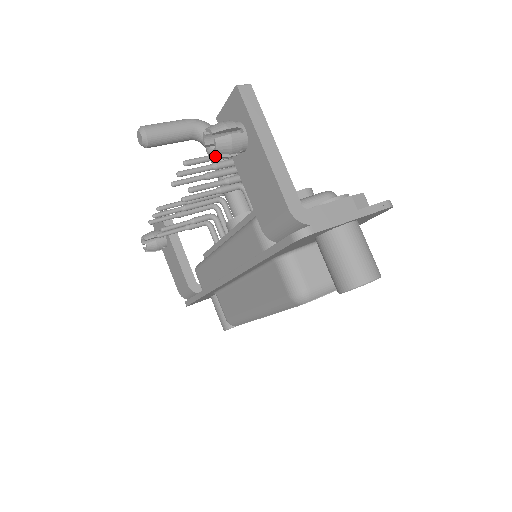
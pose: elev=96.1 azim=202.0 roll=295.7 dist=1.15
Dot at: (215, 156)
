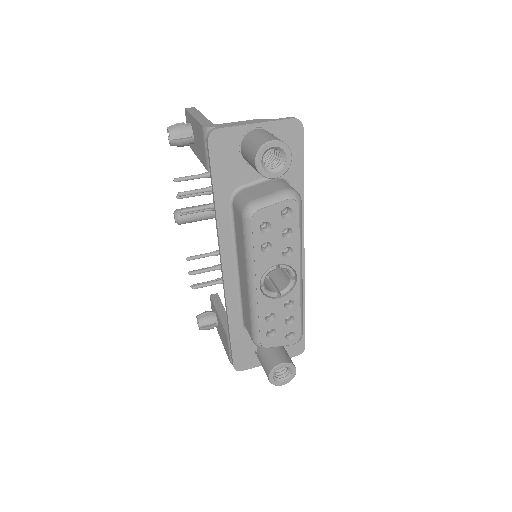
Dot at: (172, 140)
